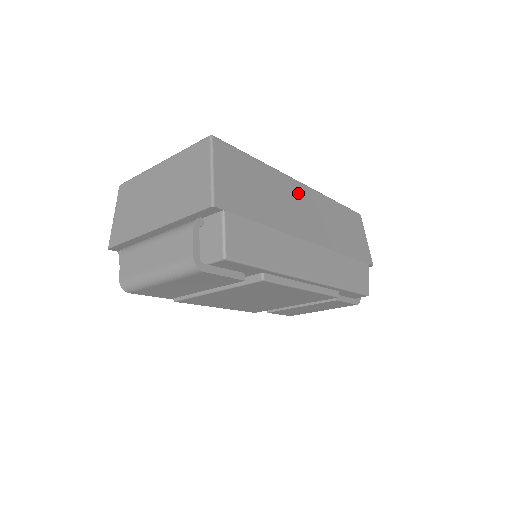
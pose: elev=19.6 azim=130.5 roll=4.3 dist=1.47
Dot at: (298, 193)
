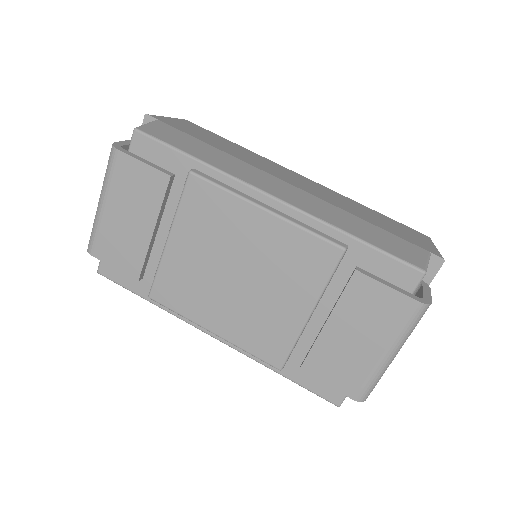
Dot at: (289, 172)
